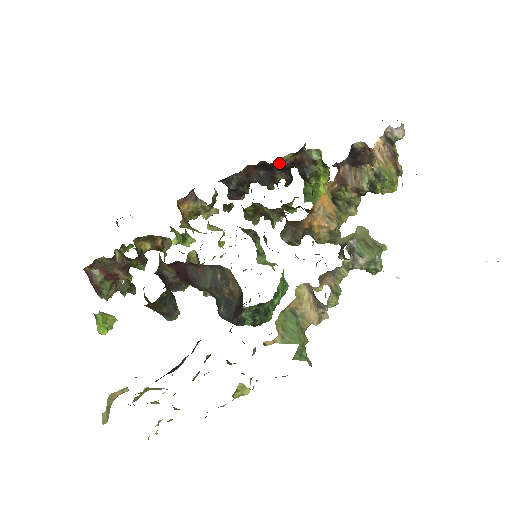
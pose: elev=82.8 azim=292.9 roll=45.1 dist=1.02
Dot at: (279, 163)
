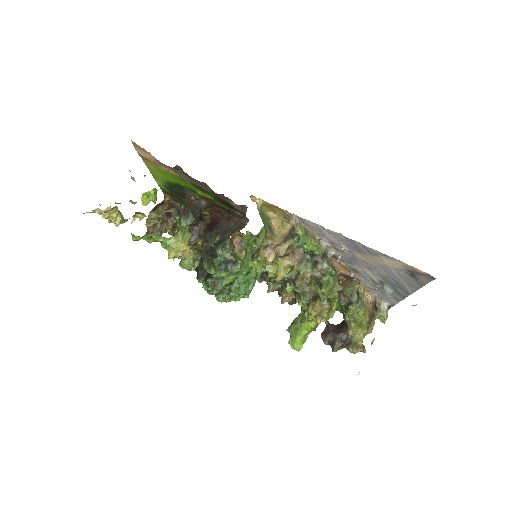
Dot at: occluded
